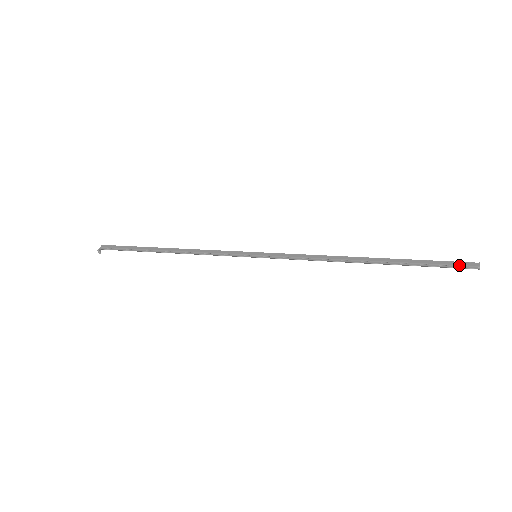
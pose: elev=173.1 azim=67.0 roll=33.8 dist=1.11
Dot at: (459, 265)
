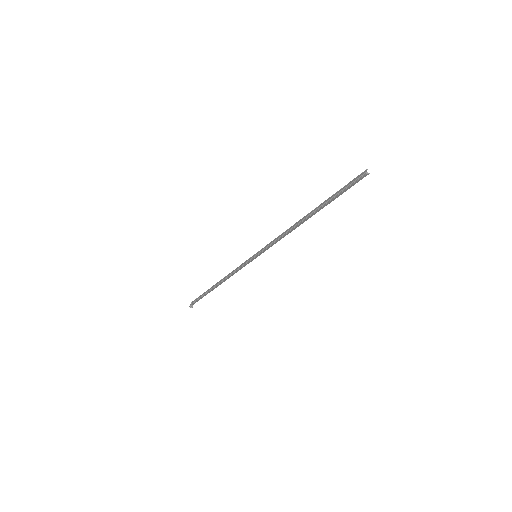
Dot at: (355, 180)
